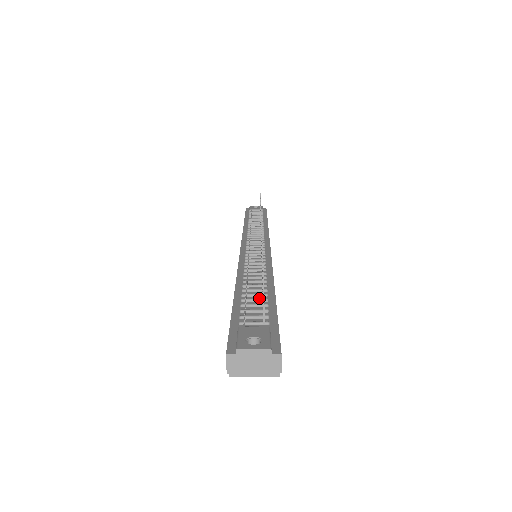
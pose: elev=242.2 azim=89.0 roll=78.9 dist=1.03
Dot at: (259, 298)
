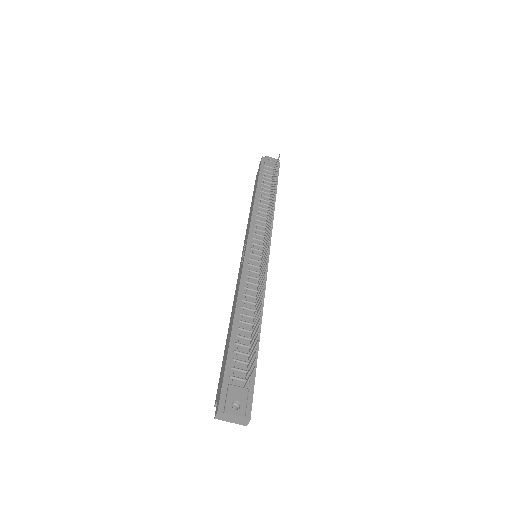
Dot at: (248, 345)
